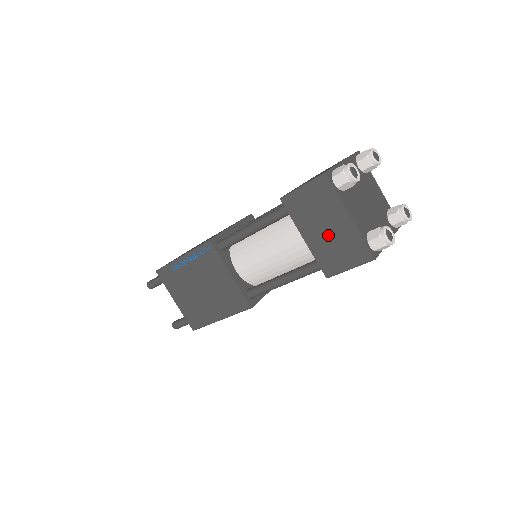
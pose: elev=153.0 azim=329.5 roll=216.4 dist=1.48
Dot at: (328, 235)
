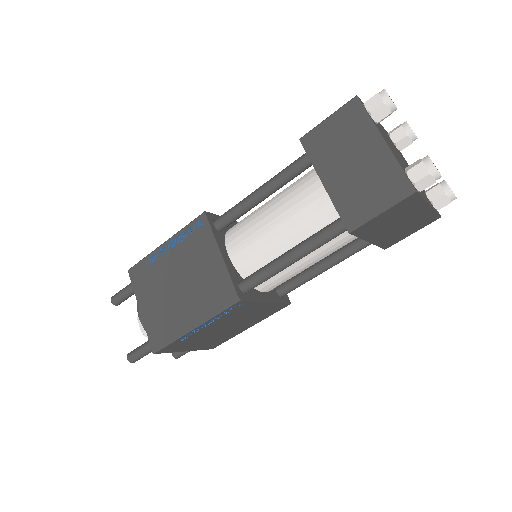
Dot at: (355, 171)
